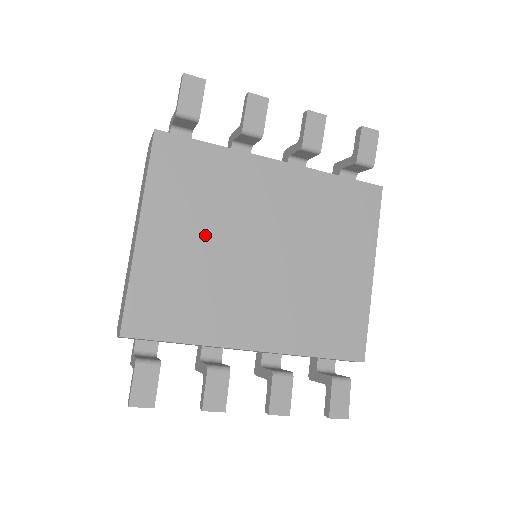
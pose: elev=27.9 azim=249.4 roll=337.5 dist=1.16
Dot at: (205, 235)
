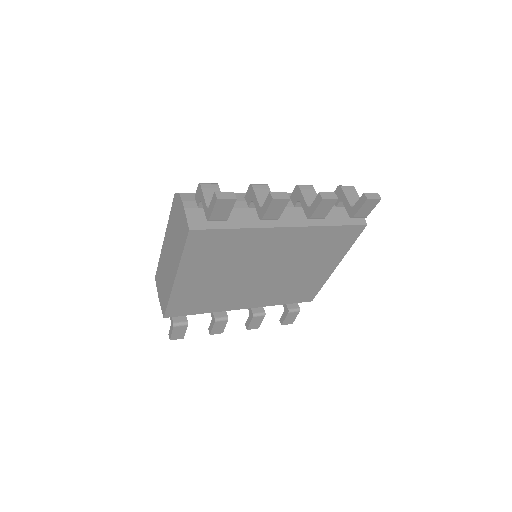
Dot at: (221, 273)
